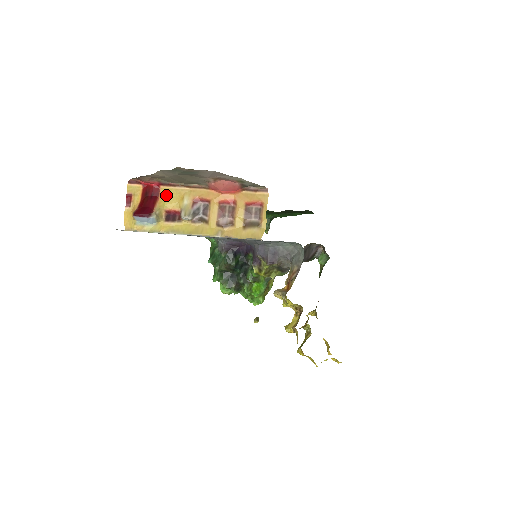
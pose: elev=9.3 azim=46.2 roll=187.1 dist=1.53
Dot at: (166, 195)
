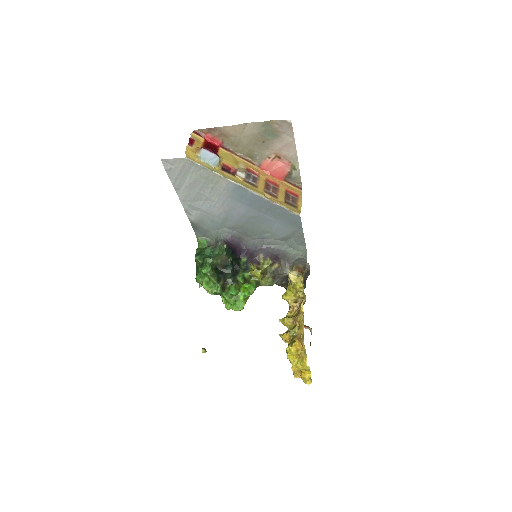
Dot at: (224, 155)
